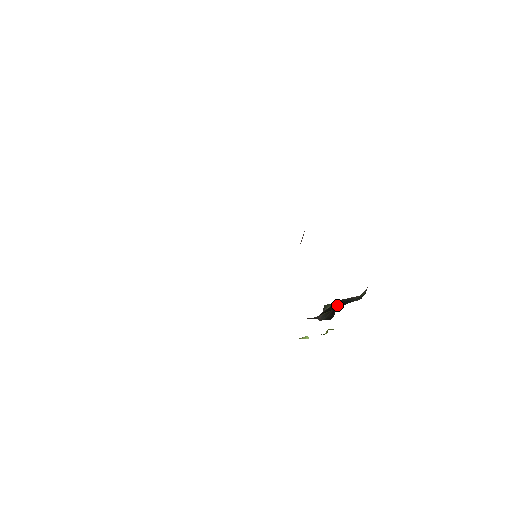
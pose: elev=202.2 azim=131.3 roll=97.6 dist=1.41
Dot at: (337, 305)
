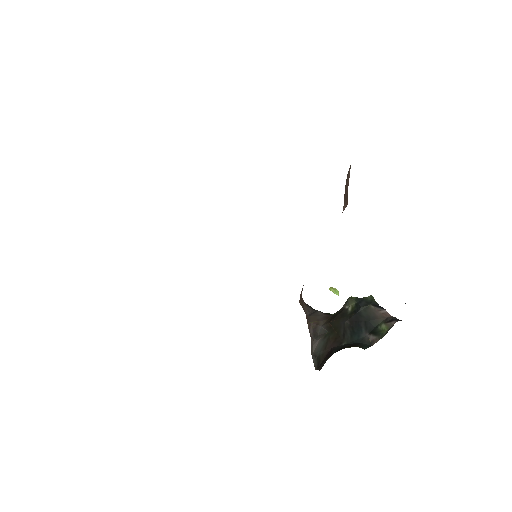
Dot at: (351, 323)
